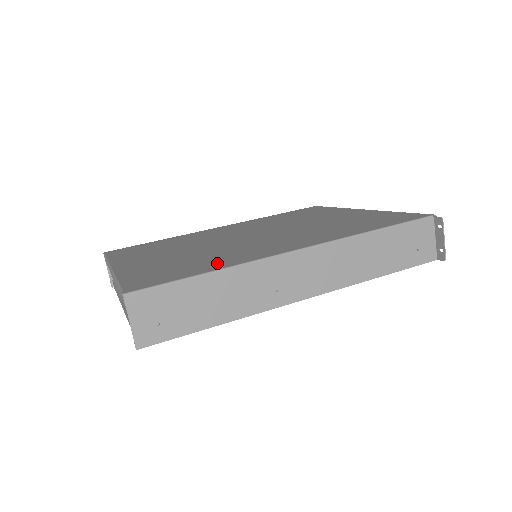
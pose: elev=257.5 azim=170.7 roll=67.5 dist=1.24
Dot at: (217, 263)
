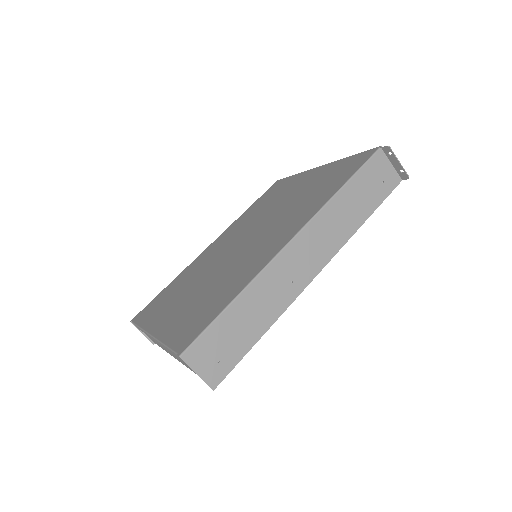
Dot at: (234, 287)
